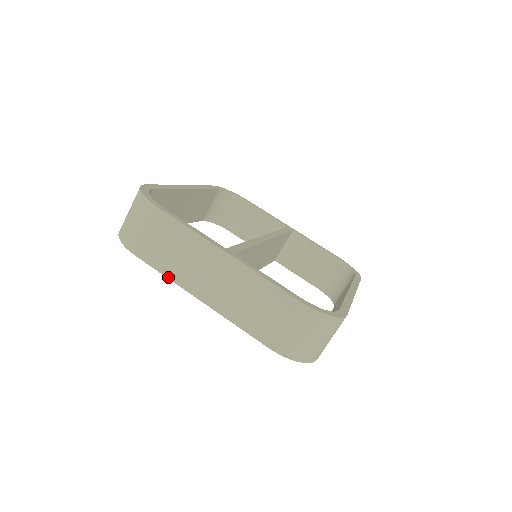
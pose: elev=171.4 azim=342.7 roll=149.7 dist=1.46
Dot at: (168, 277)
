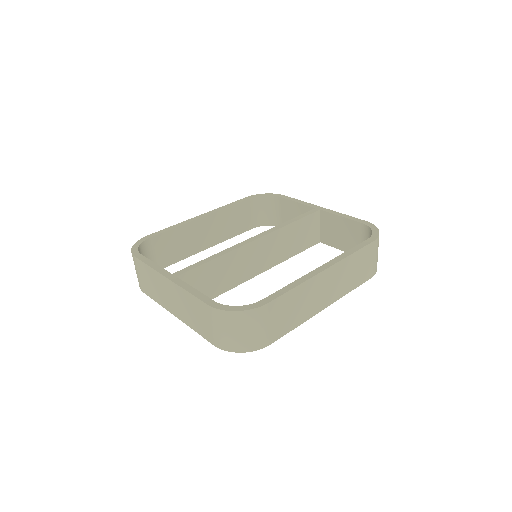
Dot at: (158, 303)
